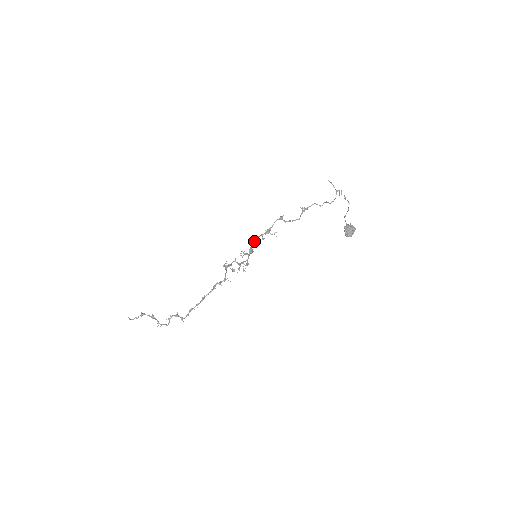
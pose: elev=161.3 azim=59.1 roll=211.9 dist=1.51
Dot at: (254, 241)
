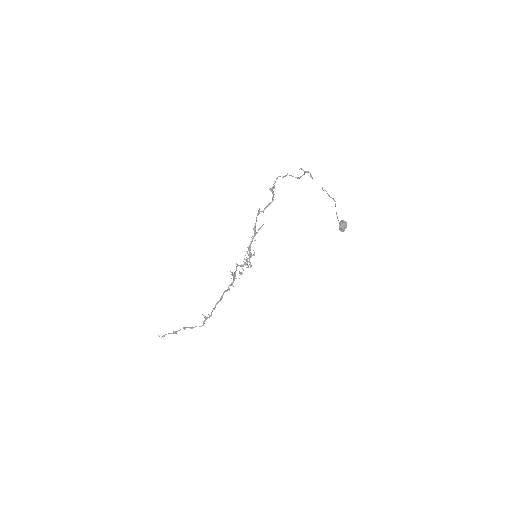
Dot at: (250, 248)
